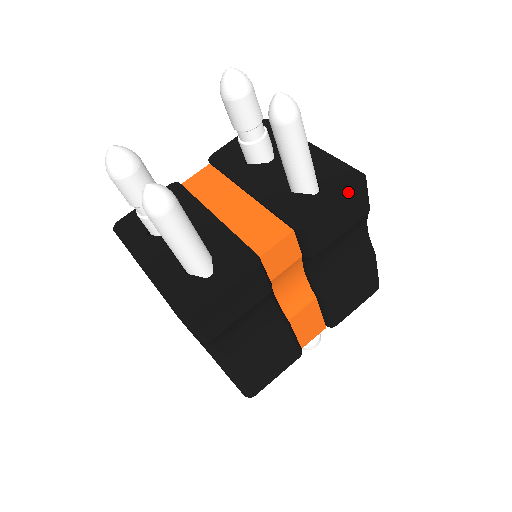
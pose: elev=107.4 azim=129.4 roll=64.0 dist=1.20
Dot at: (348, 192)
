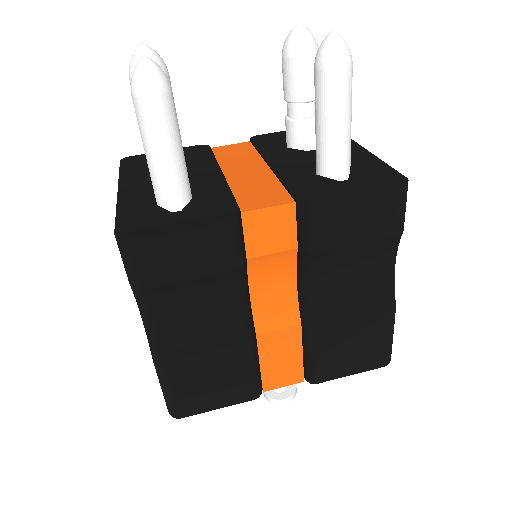
Dot at: (379, 187)
